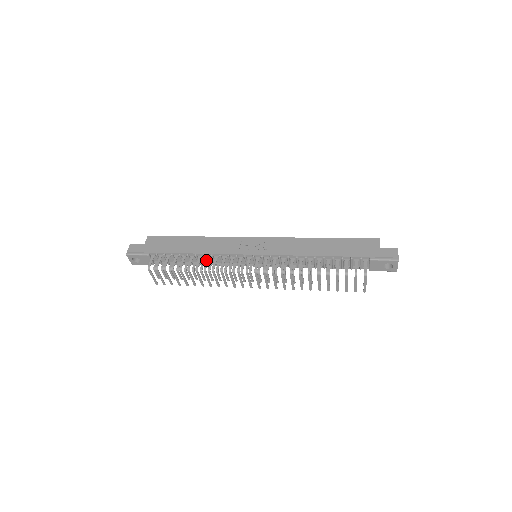
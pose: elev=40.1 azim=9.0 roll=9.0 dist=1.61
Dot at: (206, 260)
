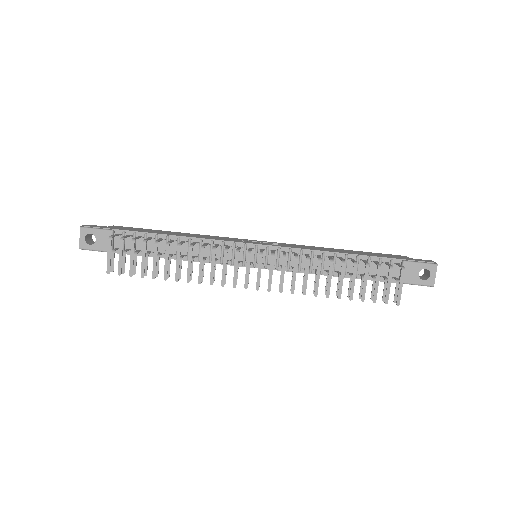
Dot at: (193, 242)
